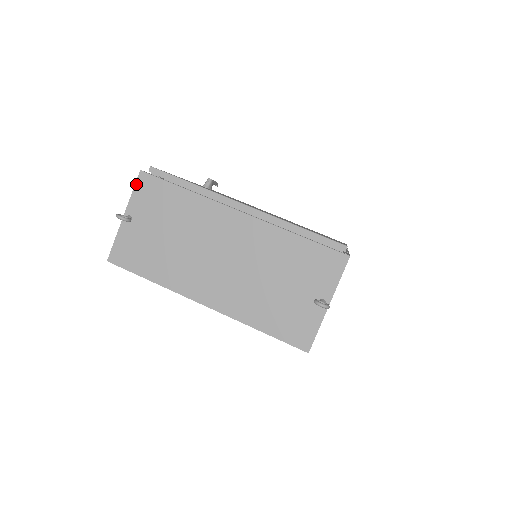
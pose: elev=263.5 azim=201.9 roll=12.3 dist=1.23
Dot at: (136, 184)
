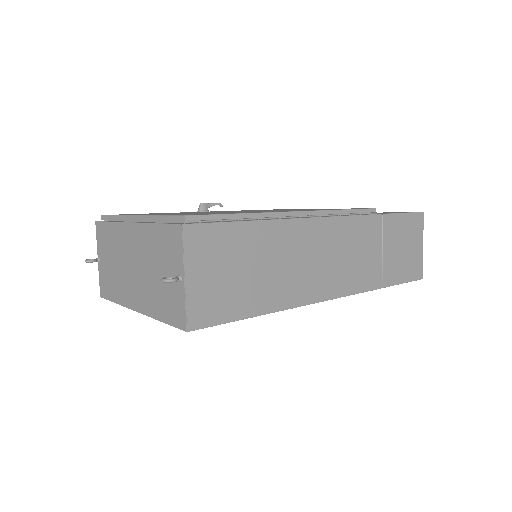
Dot at: (96, 232)
